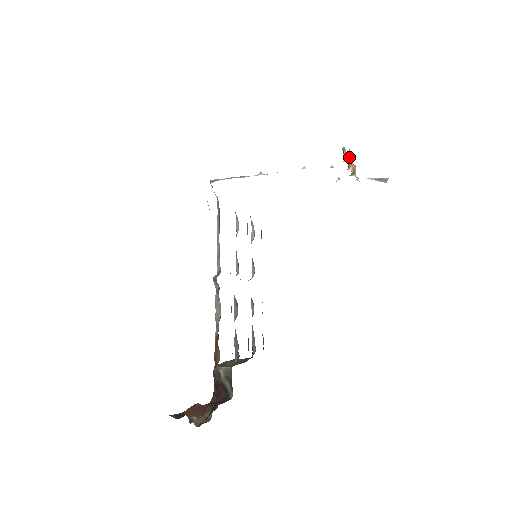
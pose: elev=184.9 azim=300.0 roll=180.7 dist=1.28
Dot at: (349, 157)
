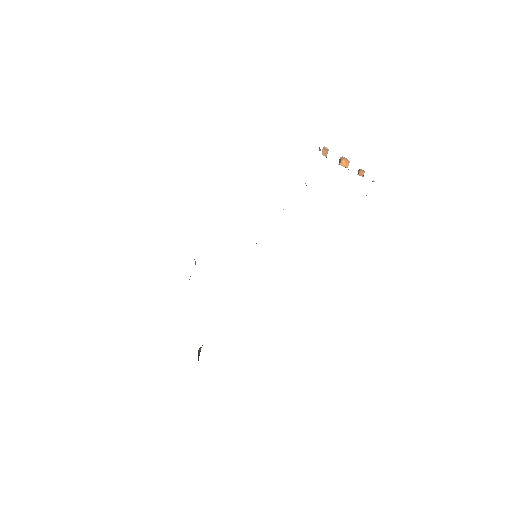
Dot at: (340, 159)
